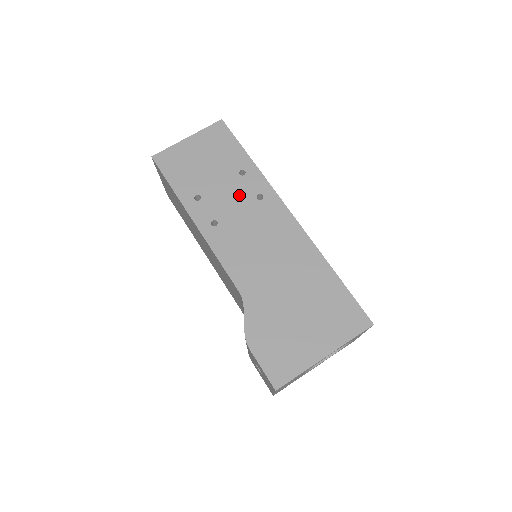
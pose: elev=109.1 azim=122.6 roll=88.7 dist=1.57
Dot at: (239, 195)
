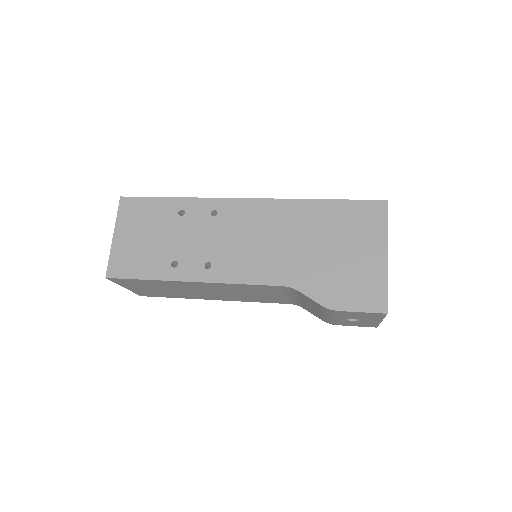
Dot at: (199, 229)
